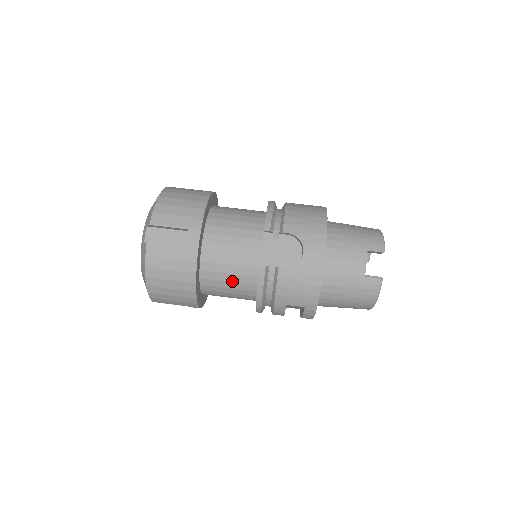
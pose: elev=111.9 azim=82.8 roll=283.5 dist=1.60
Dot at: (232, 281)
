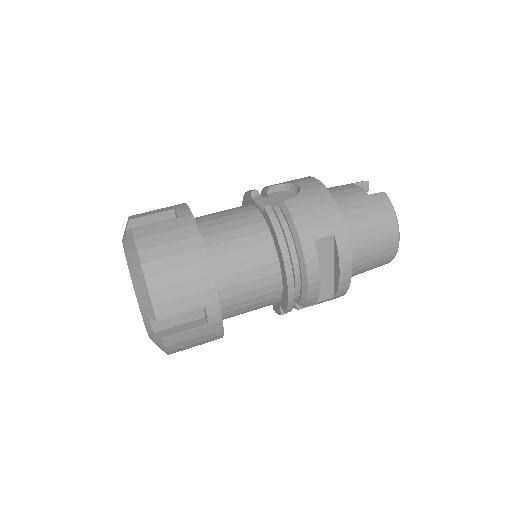
Dot at: (244, 247)
